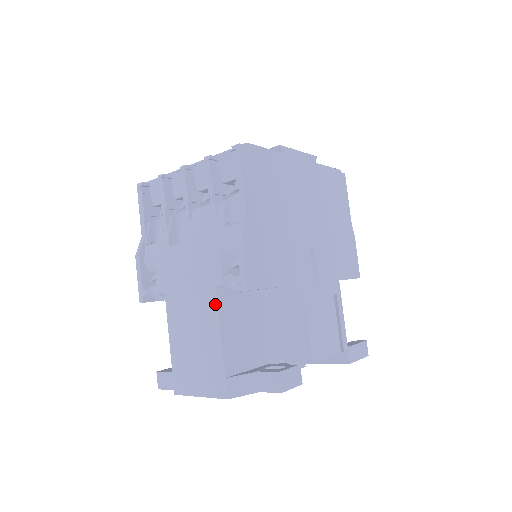
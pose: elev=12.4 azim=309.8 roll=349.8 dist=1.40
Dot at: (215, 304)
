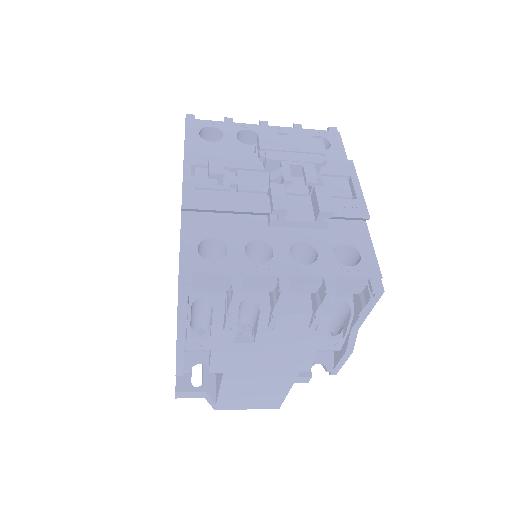
Dot at: (293, 379)
